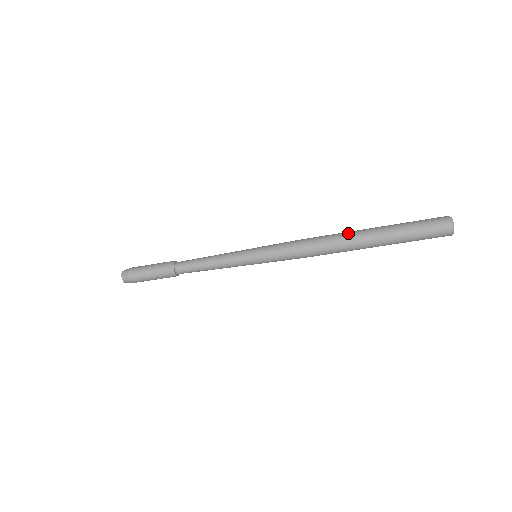
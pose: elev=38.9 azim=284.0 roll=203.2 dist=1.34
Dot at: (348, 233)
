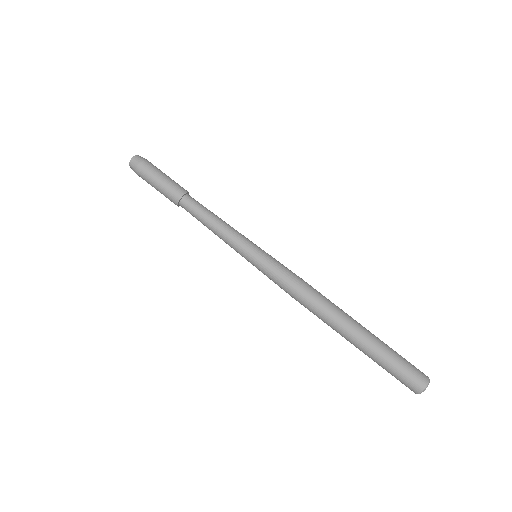
Dot at: (343, 311)
